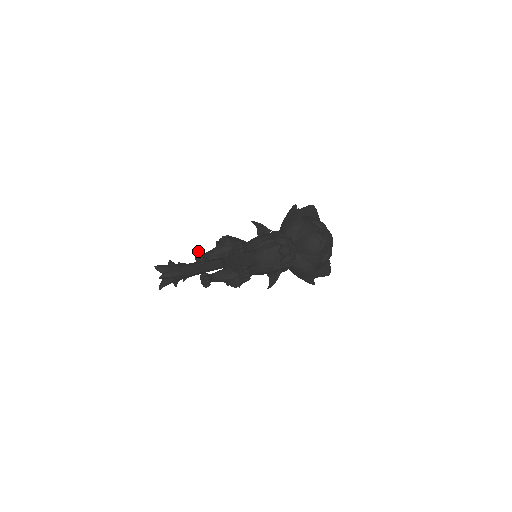
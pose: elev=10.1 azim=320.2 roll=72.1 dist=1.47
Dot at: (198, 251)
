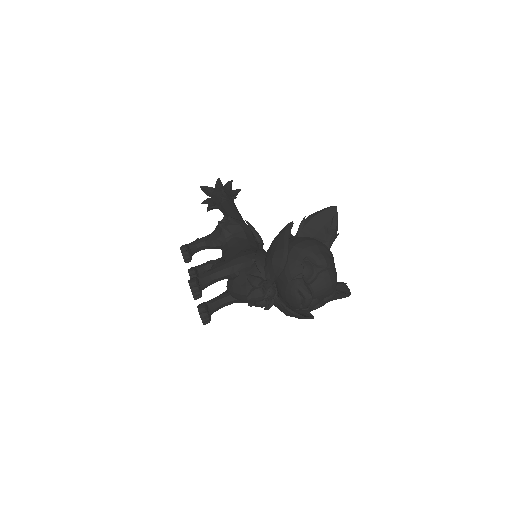
Dot at: (181, 247)
